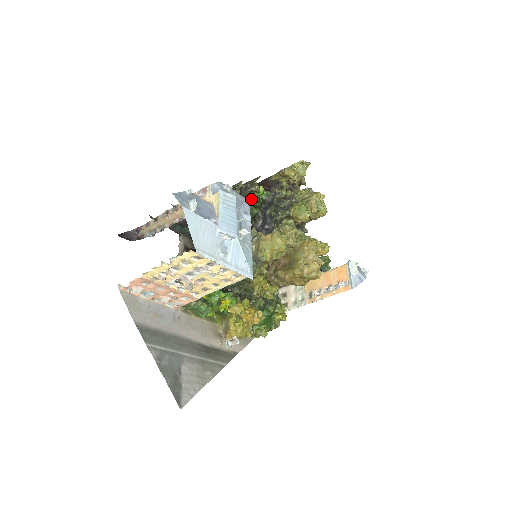
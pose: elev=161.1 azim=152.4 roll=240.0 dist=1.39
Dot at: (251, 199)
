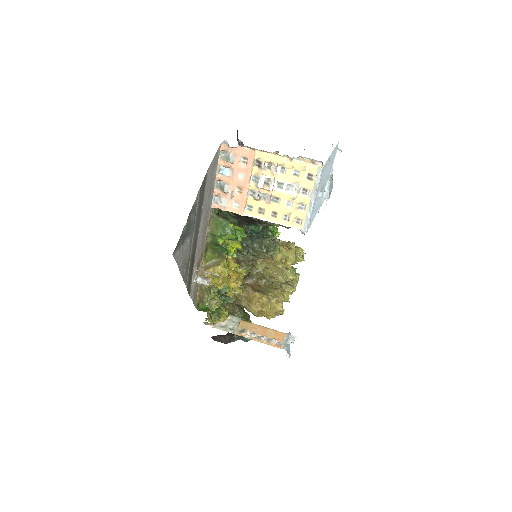
Dot at: occluded
